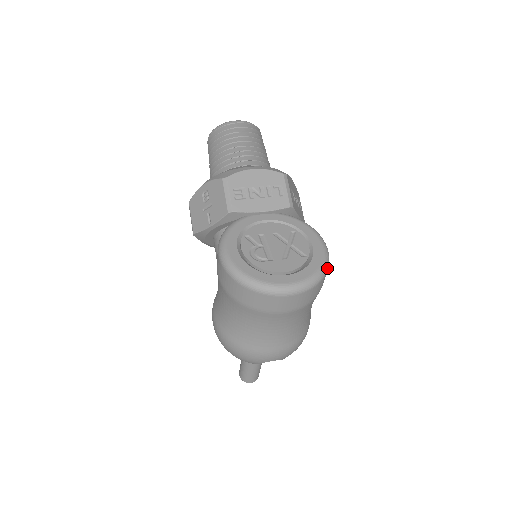
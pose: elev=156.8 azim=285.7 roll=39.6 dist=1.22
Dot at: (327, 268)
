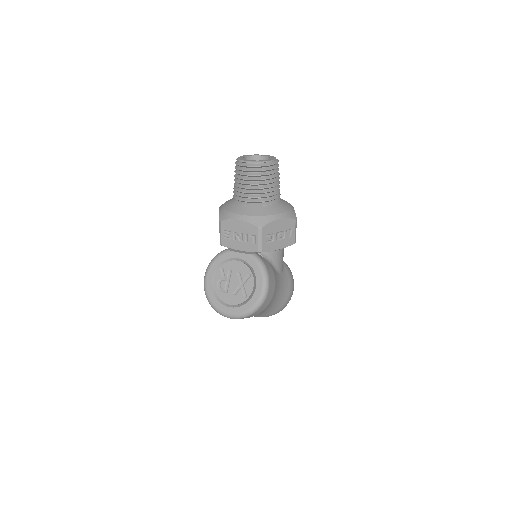
Dot at: (257, 309)
